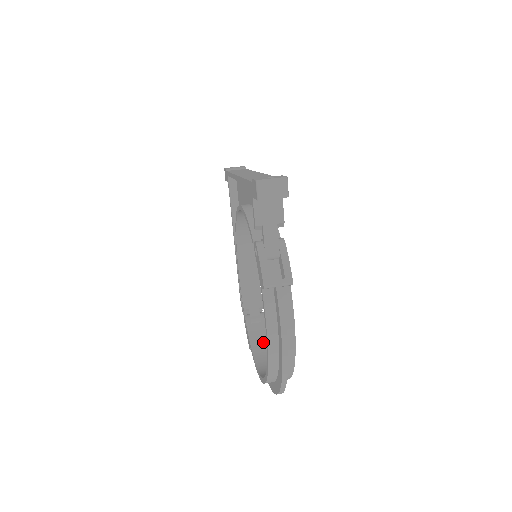
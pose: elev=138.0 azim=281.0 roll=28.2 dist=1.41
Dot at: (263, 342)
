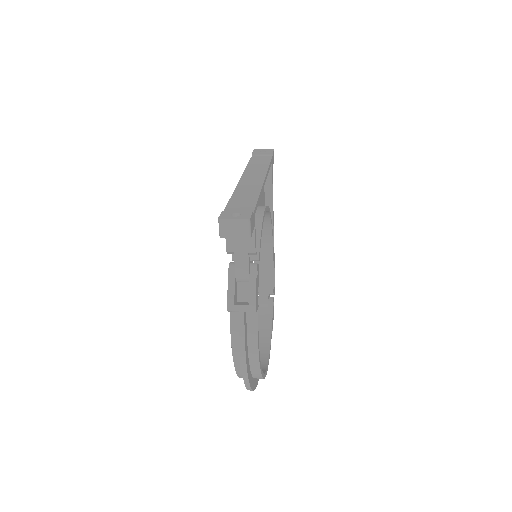
Dot at: (264, 327)
